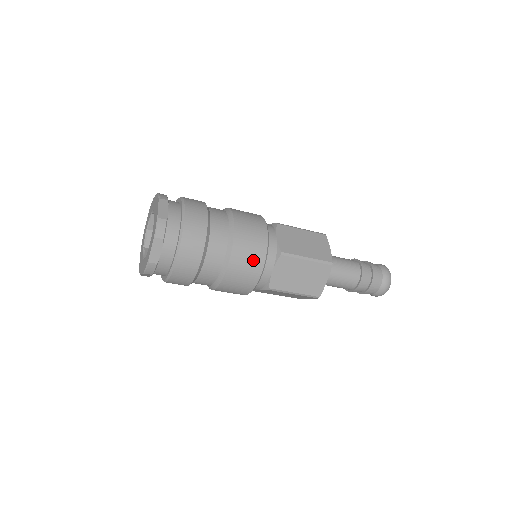
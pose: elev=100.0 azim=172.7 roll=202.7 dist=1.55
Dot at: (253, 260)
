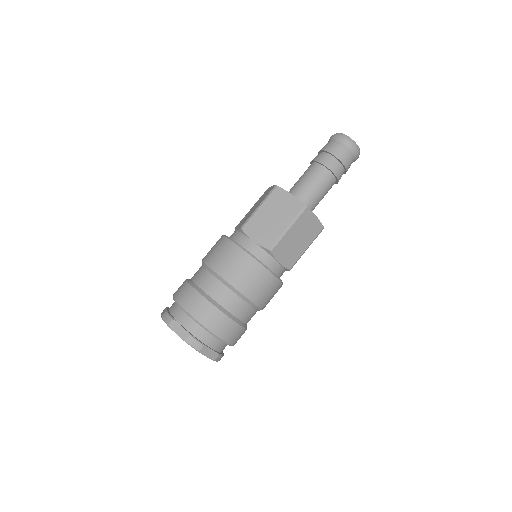
Dot at: (261, 280)
